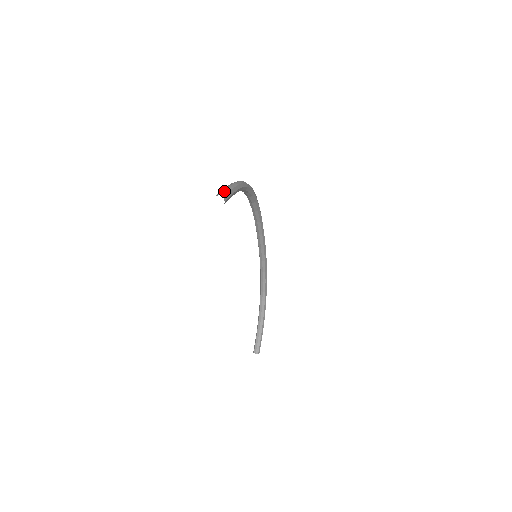
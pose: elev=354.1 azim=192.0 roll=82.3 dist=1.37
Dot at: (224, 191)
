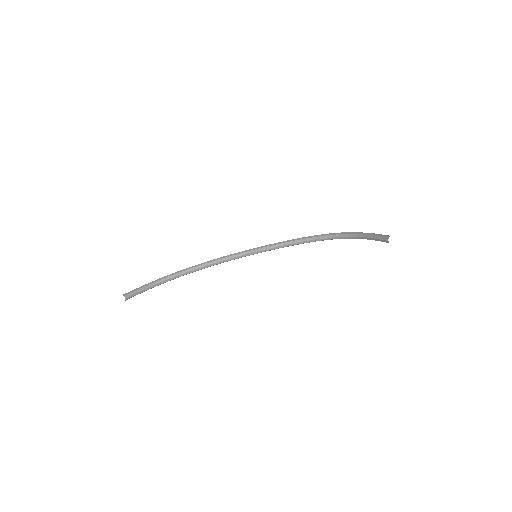
Dot at: occluded
